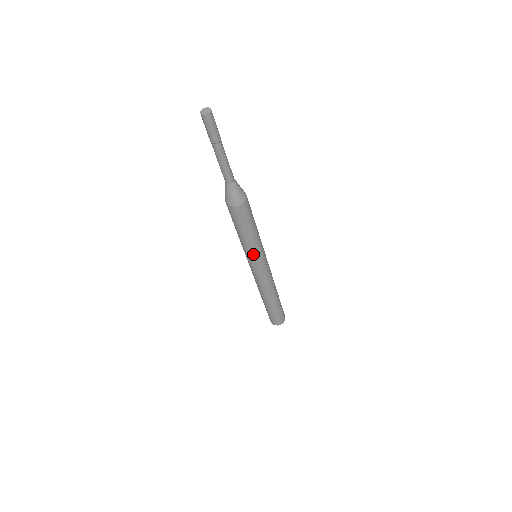
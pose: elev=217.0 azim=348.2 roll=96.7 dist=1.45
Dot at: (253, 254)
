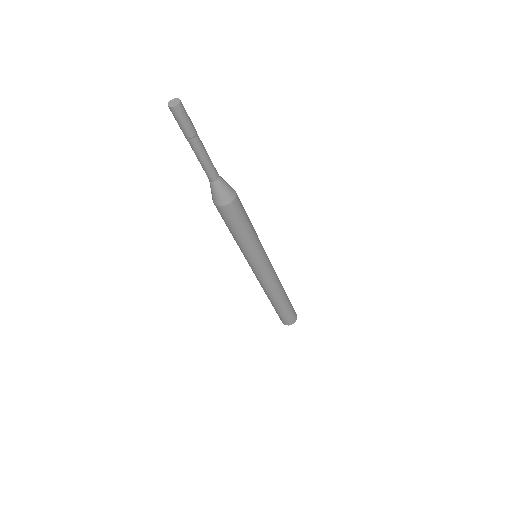
Dot at: (252, 255)
